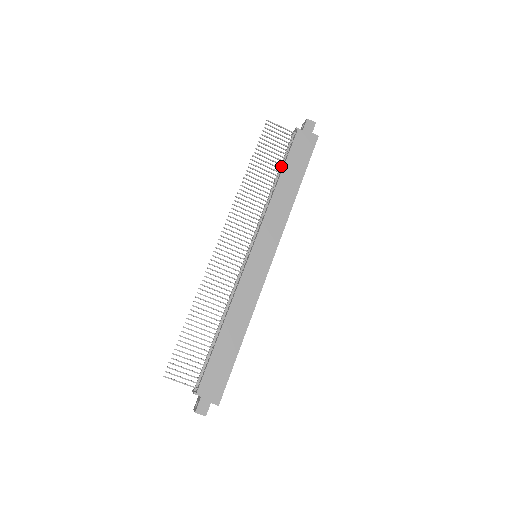
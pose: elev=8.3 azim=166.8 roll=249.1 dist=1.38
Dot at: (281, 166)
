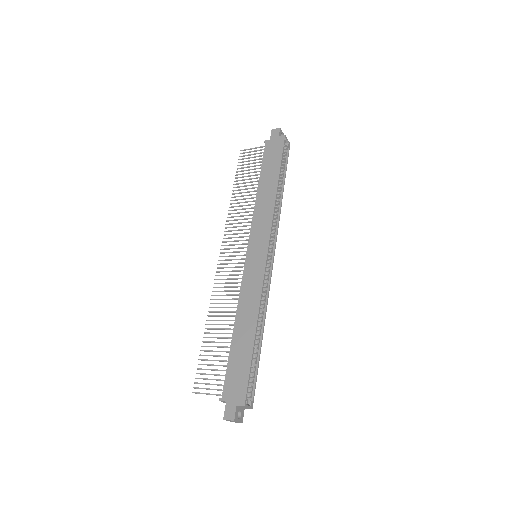
Dot at: occluded
